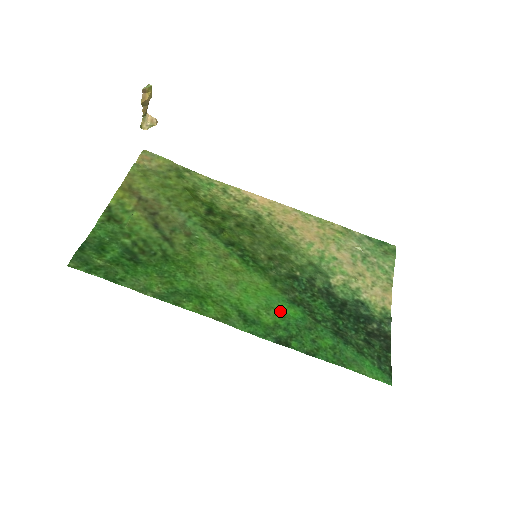
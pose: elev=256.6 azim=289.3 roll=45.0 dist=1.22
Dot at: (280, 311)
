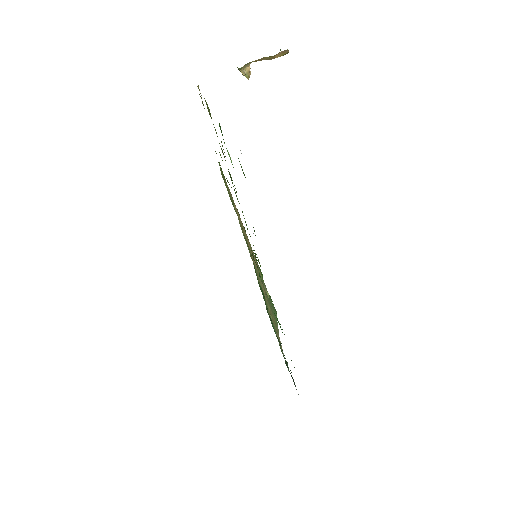
Dot at: occluded
